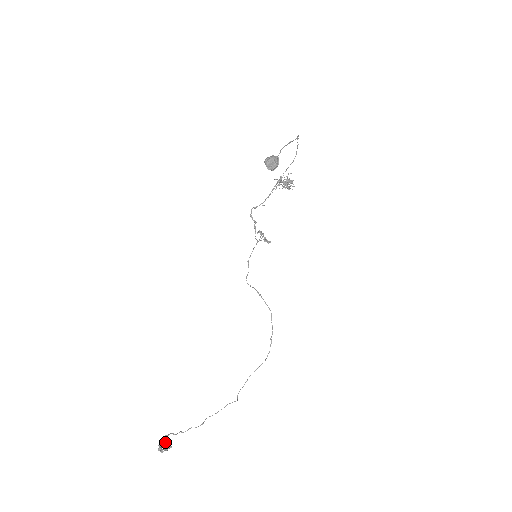
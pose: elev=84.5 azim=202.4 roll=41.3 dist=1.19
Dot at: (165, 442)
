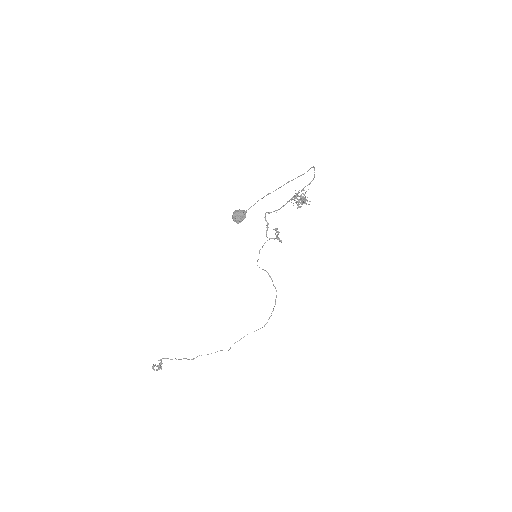
Dot at: (159, 363)
